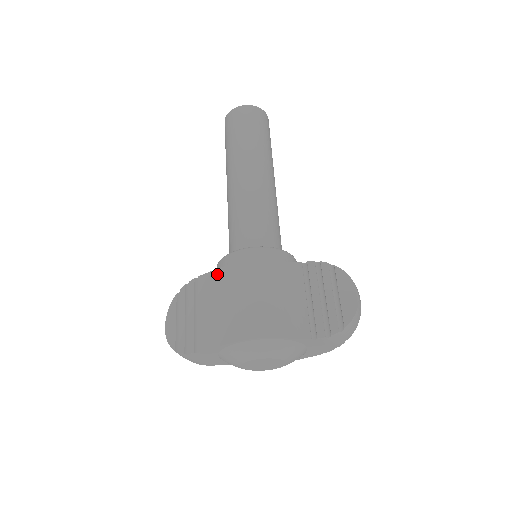
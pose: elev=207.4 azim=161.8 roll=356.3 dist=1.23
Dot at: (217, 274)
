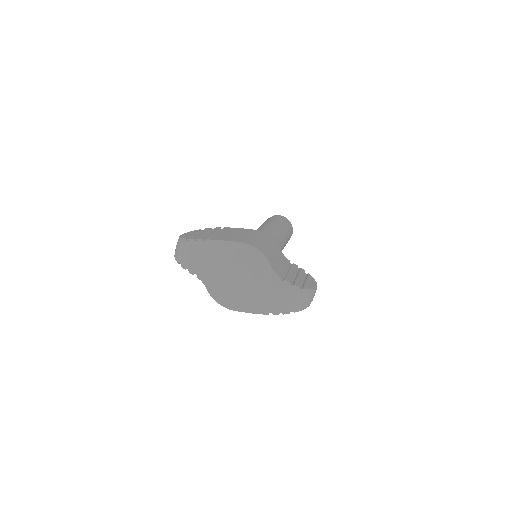
Dot at: (240, 229)
